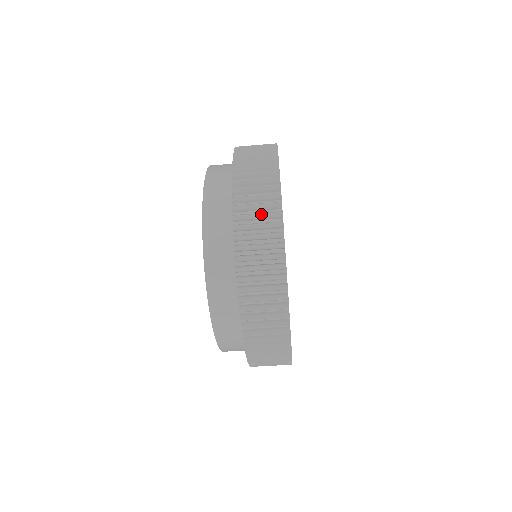
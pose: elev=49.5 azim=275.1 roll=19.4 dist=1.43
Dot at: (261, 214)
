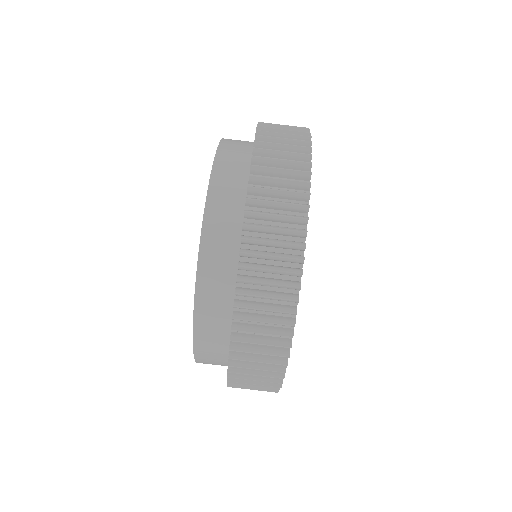
Dot at: (287, 160)
